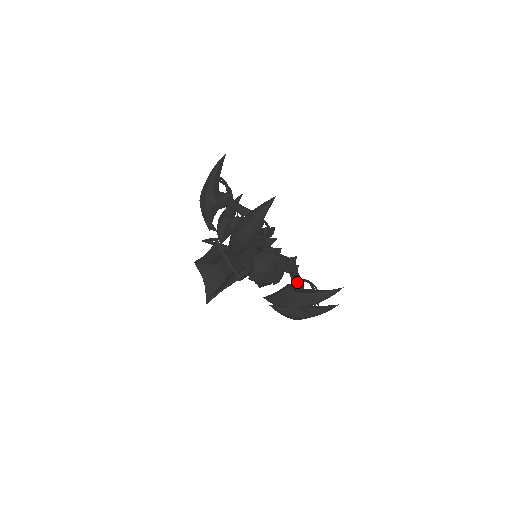
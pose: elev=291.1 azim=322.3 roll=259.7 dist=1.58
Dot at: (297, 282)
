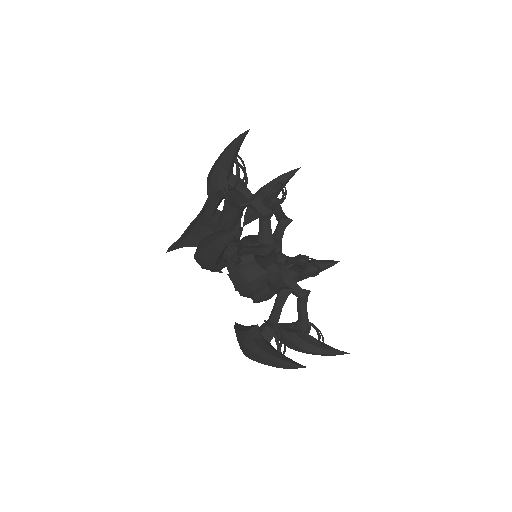
Dot at: occluded
